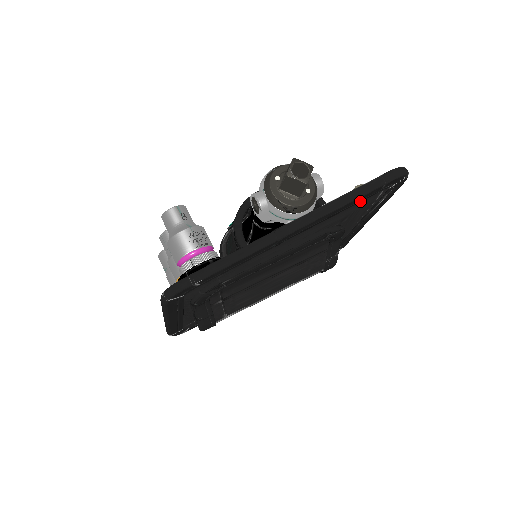
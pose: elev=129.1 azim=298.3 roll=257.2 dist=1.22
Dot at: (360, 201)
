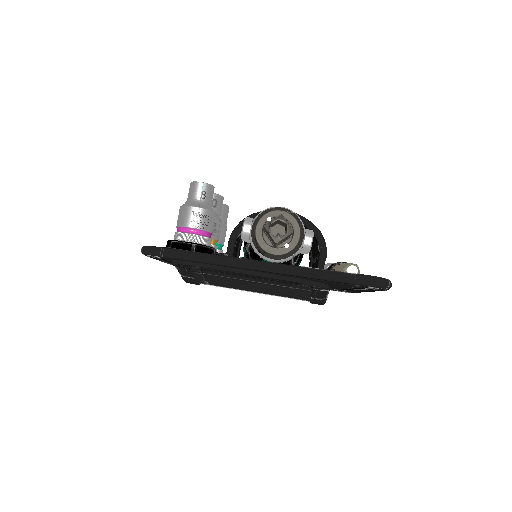
Dot at: (330, 281)
